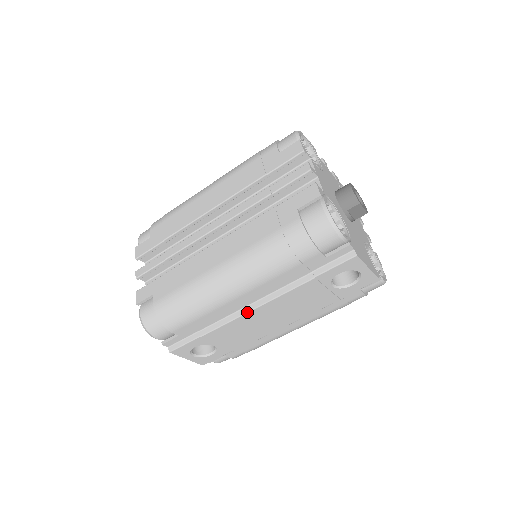
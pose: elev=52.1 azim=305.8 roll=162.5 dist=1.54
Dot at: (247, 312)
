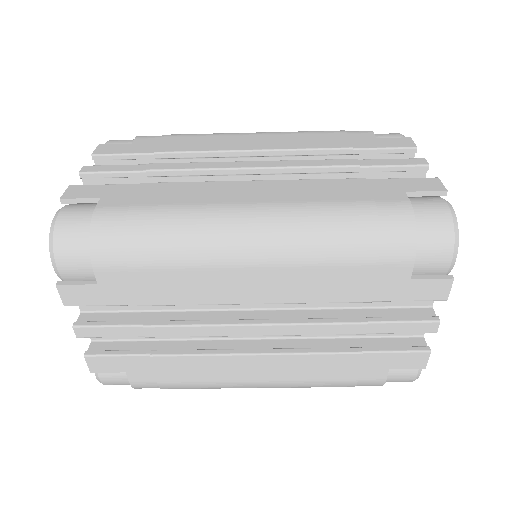
Dot at: occluded
